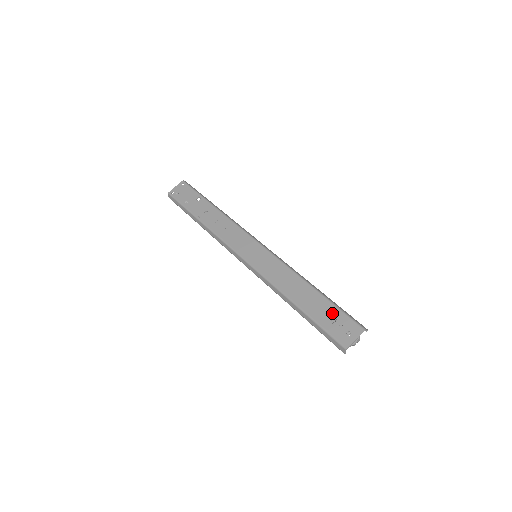
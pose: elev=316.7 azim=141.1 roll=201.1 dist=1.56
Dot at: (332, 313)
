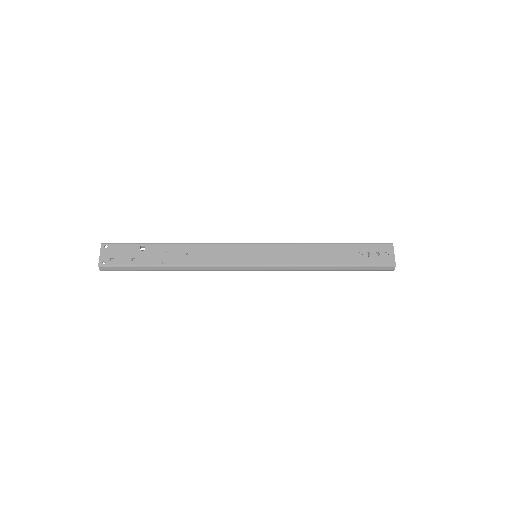
Dot at: (362, 250)
